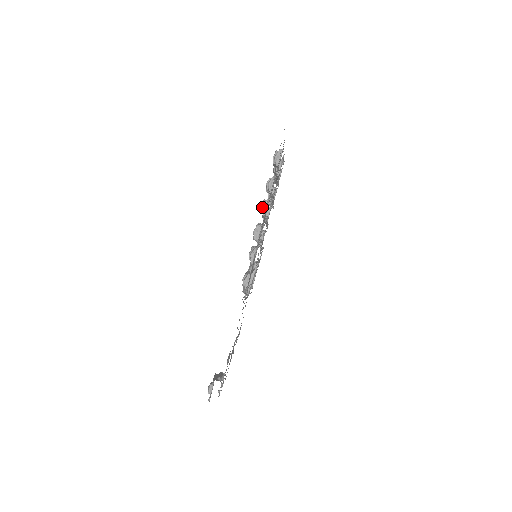
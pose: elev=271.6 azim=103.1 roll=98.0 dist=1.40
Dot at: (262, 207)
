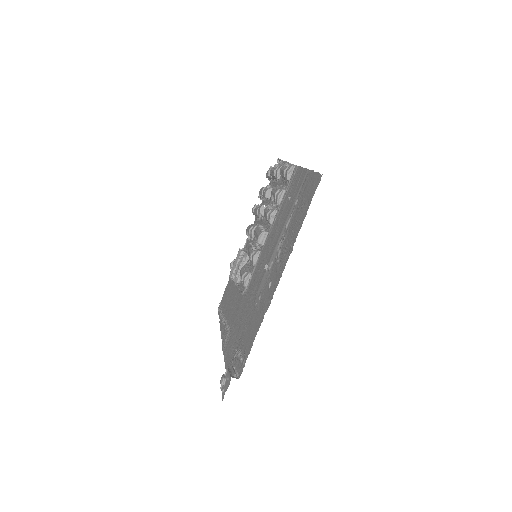
Dot at: (269, 216)
